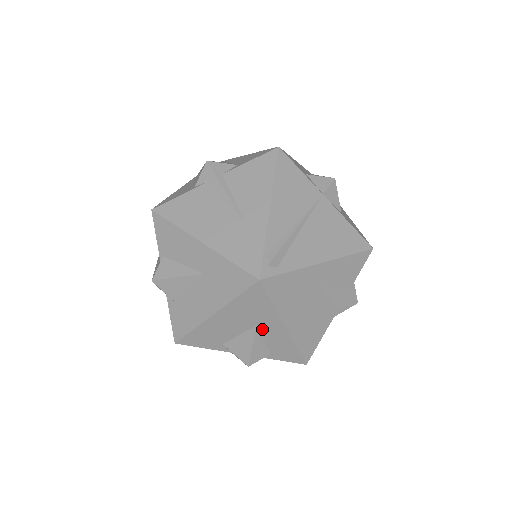
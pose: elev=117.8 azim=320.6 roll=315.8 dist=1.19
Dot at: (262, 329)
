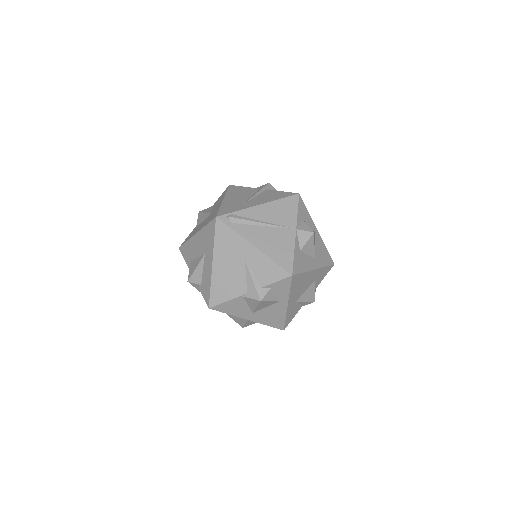
Dot at: (205, 259)
